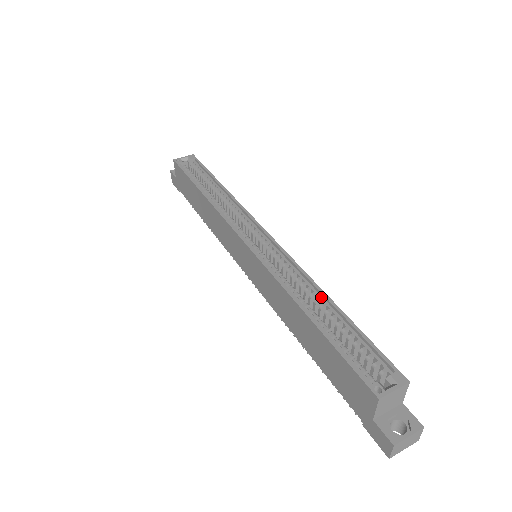
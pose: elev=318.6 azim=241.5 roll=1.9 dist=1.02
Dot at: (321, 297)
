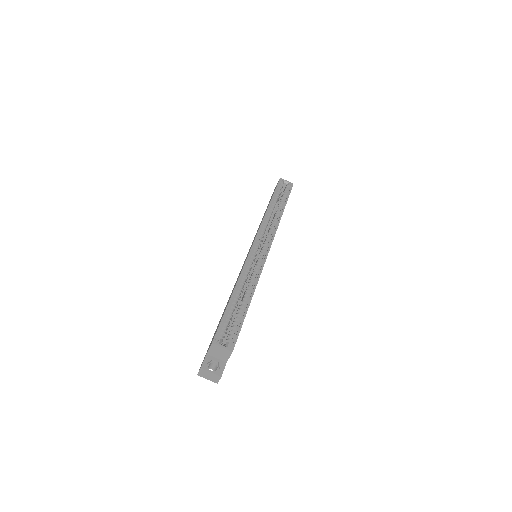
Dot at: (250, 294)
